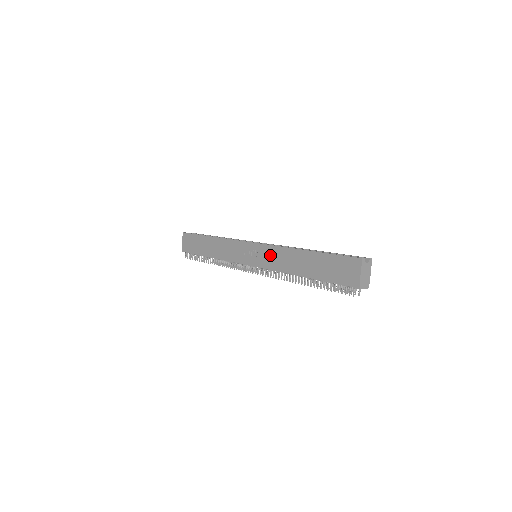
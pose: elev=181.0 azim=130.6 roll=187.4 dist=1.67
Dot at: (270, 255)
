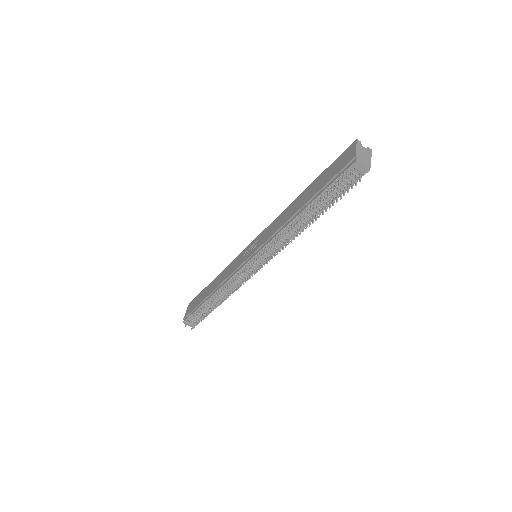
Dot at: (268, 231)
